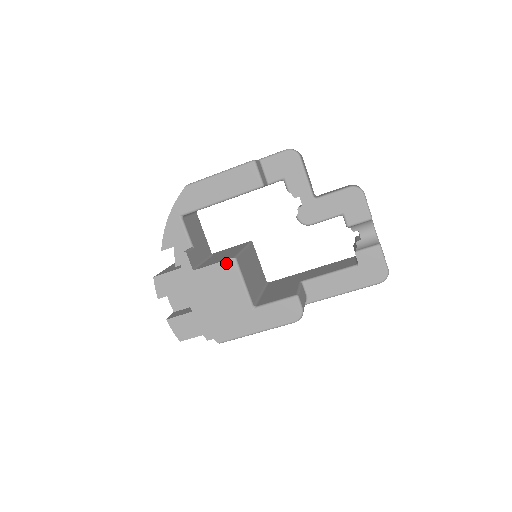
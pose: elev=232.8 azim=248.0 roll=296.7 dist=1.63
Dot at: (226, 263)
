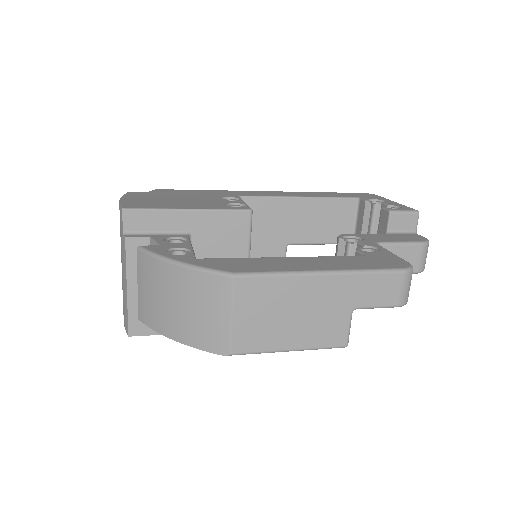
Dot at: occluded
